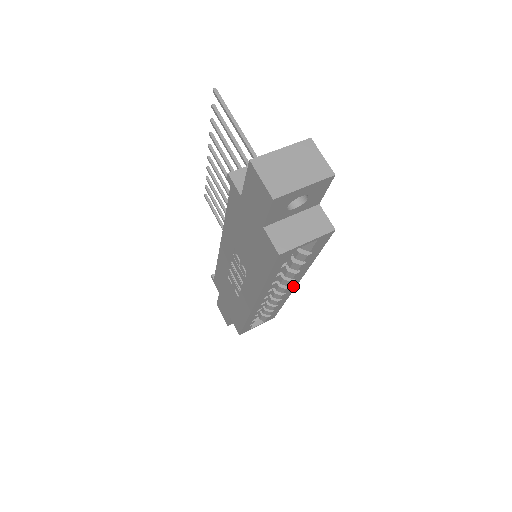
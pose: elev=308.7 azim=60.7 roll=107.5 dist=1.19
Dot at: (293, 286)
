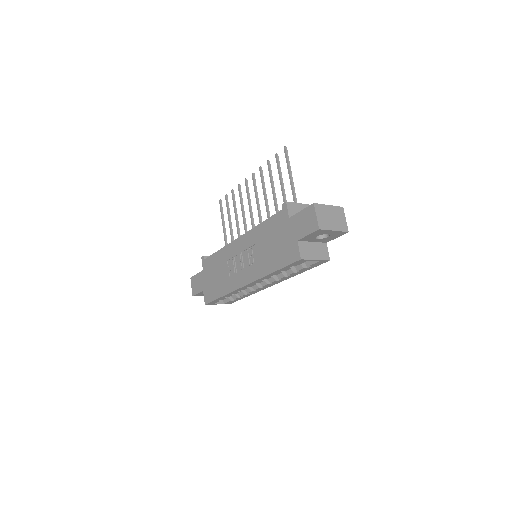
Dot at: (271, 285)
